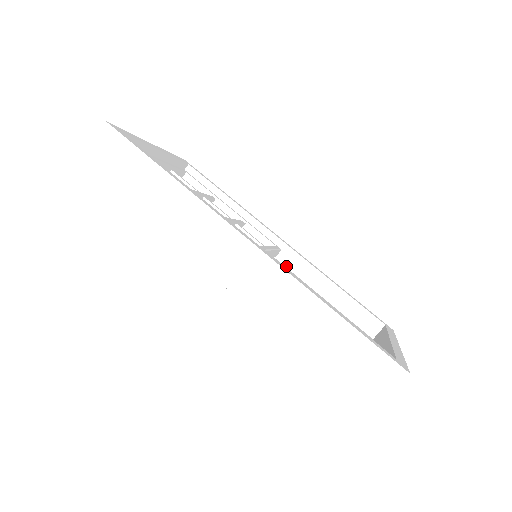
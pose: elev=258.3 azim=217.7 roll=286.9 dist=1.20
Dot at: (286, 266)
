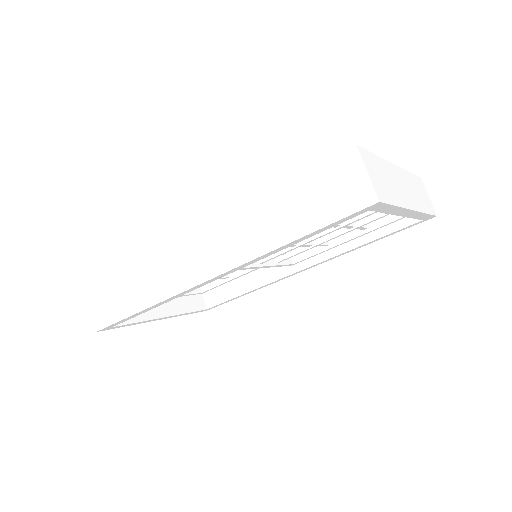
Dot at: occluded
